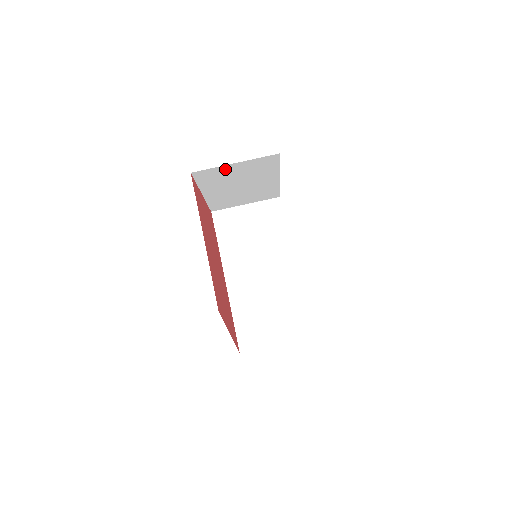
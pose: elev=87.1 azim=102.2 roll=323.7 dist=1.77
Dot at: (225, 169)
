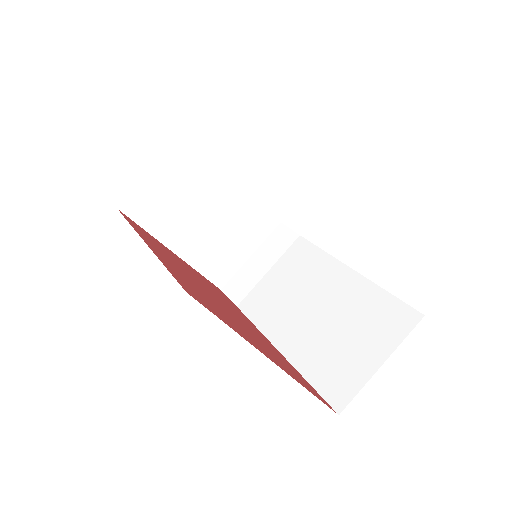
Dot at: (154, 185)
